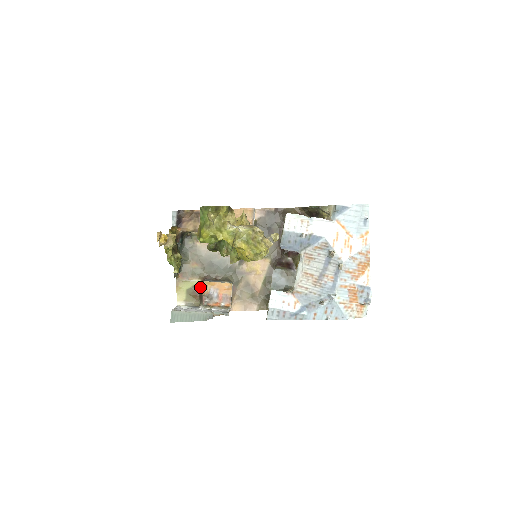
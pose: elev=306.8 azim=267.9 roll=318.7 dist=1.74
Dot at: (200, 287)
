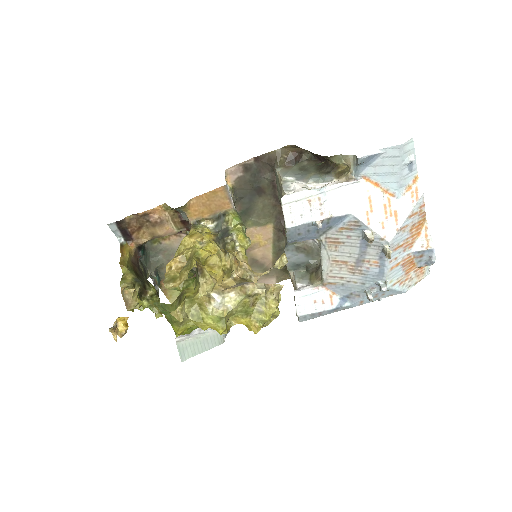
Dot at: occluded
